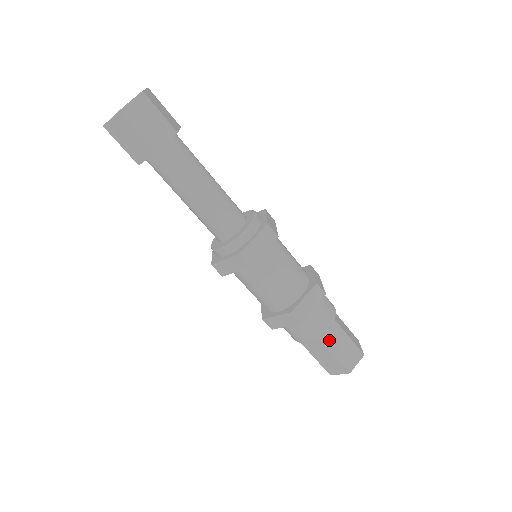
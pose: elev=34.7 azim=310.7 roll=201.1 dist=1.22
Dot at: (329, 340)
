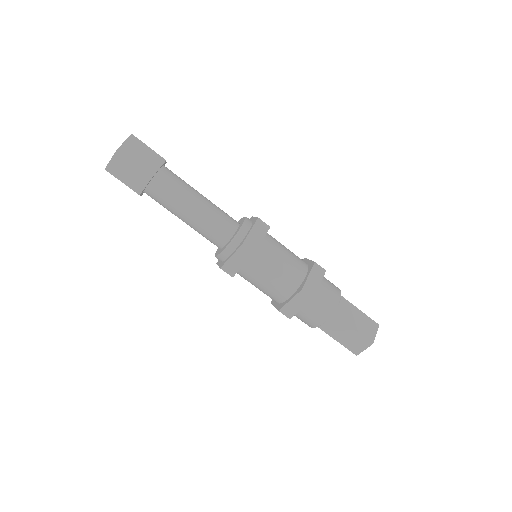
Dot at: (343, 315)
